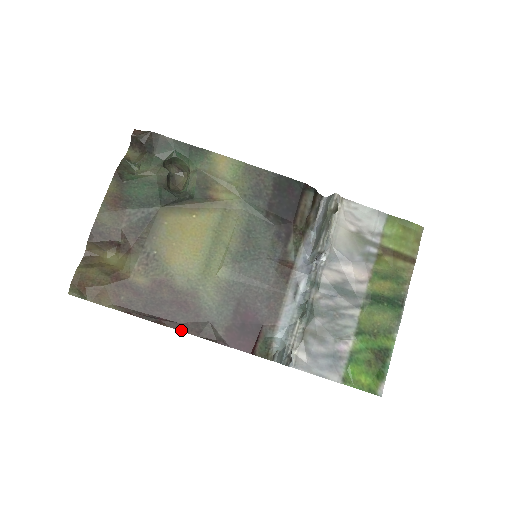
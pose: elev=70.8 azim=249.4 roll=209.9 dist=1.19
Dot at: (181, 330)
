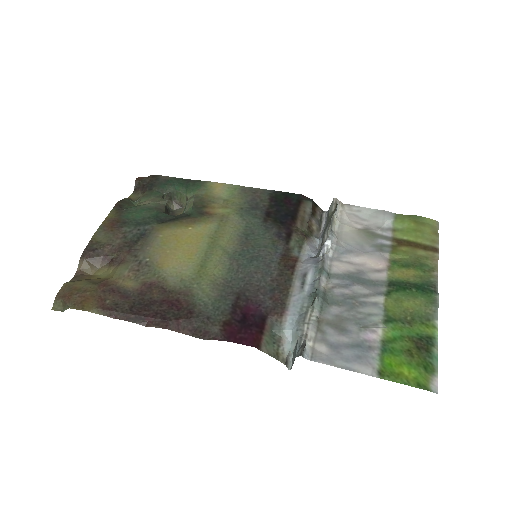
Dot at: (171, 329)
